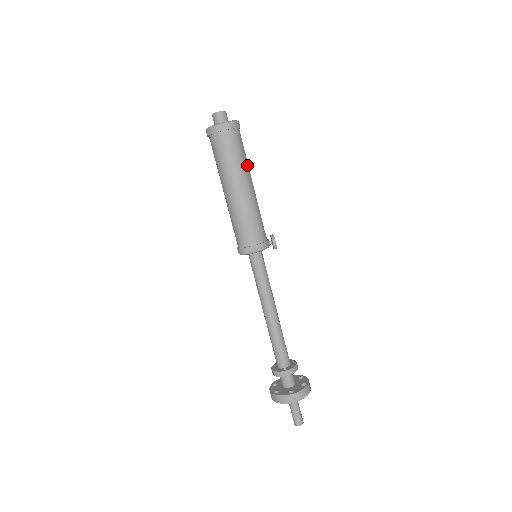
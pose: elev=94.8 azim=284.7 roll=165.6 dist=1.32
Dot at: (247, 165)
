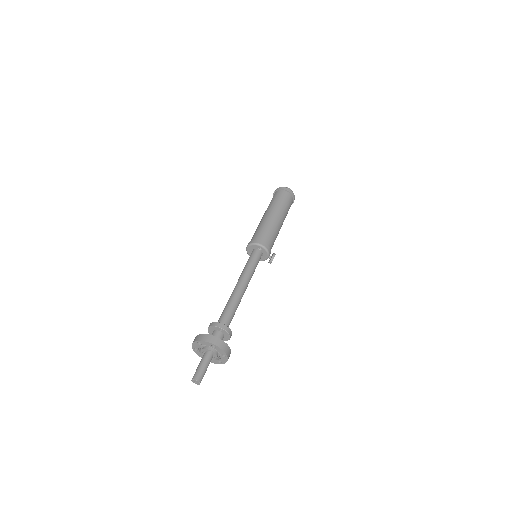
Dot at: (286, 215)
